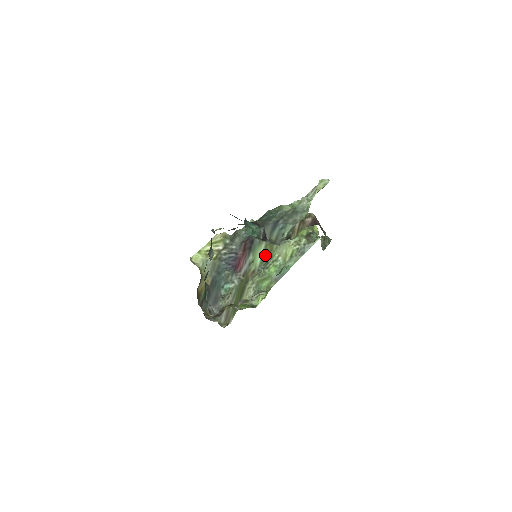
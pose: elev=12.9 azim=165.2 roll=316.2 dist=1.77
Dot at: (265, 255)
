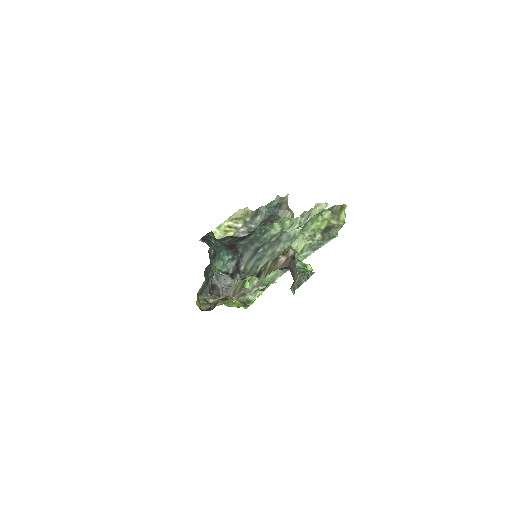
Dot at: occluded
